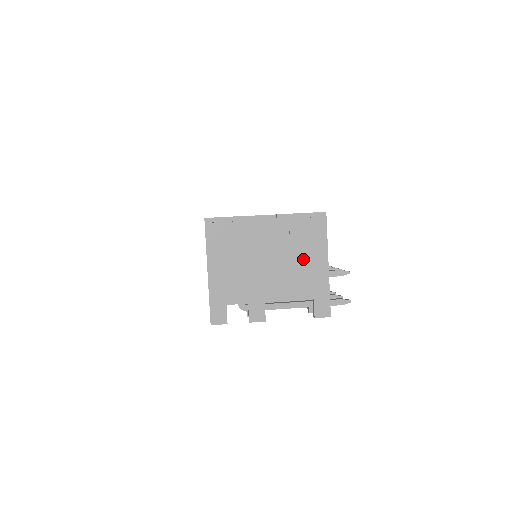
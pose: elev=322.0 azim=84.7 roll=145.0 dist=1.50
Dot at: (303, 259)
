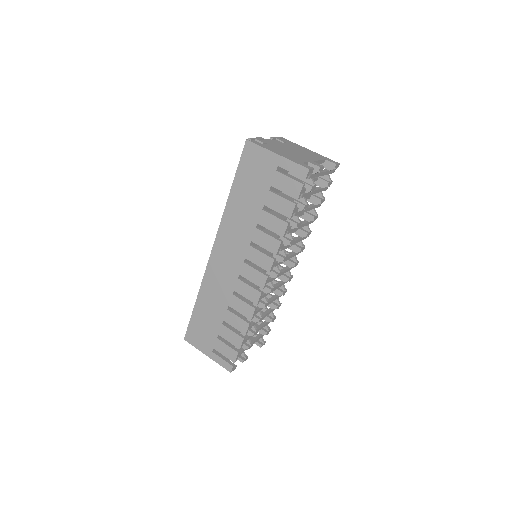
Dot at: (301, 149)
